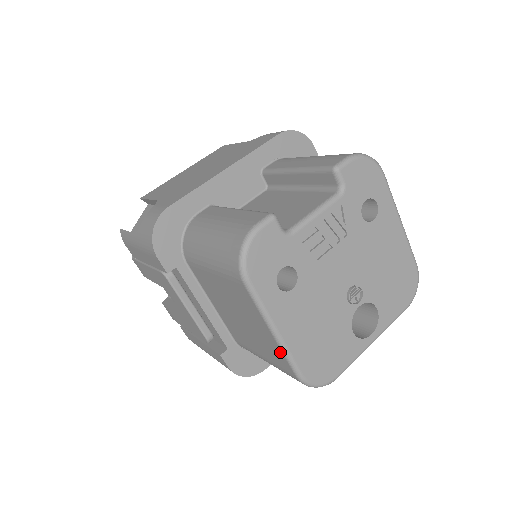
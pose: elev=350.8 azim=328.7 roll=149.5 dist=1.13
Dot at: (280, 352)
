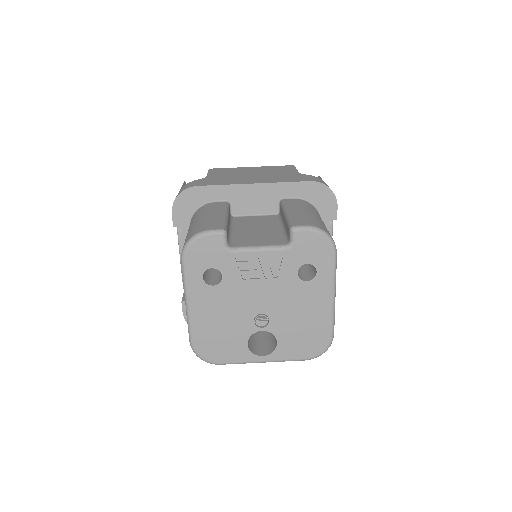
Dot at: (187, 319)
